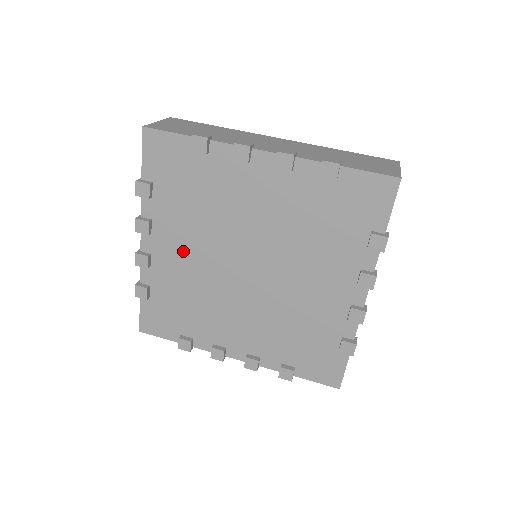
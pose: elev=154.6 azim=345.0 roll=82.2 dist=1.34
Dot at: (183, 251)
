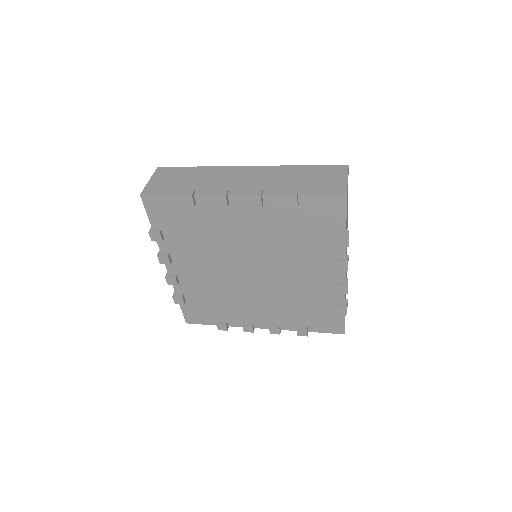
Dot at: (200, 269)
